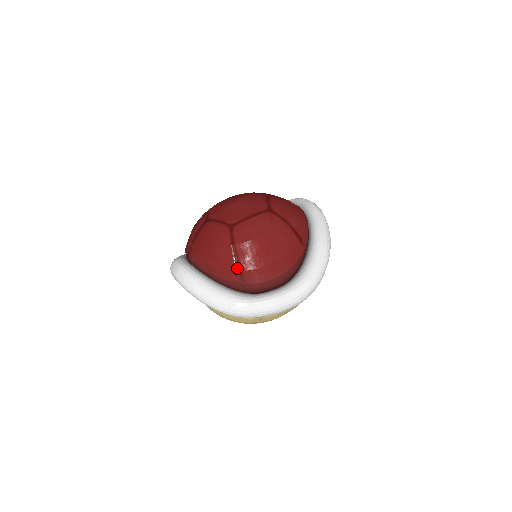
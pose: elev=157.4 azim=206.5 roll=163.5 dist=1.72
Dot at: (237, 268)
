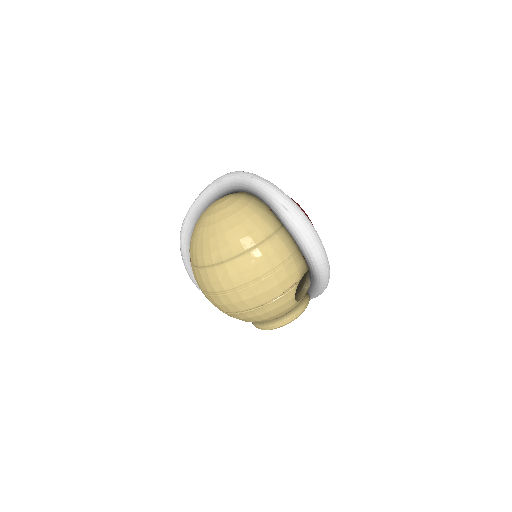
Dot at: occluded
